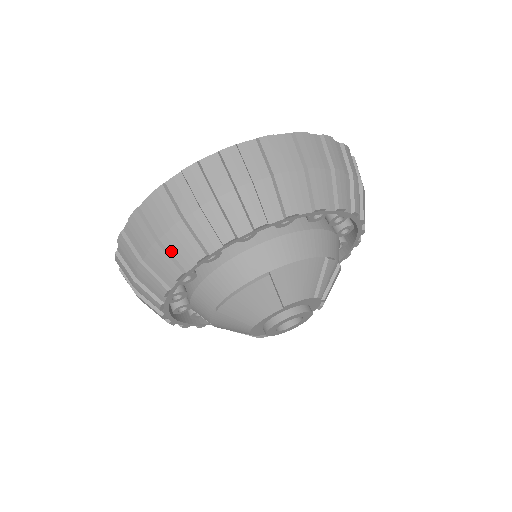
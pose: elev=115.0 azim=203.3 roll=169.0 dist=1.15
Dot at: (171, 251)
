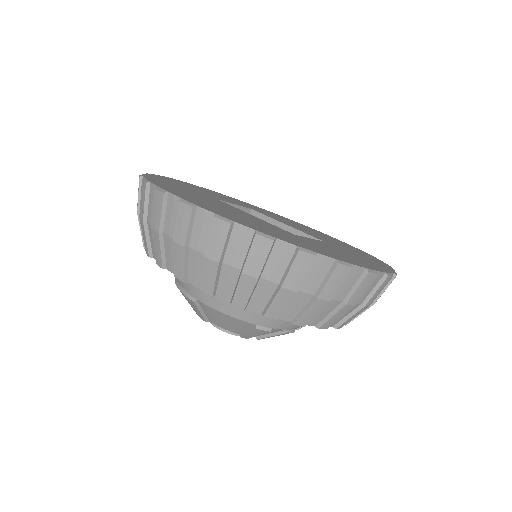
Dot at: occluded
